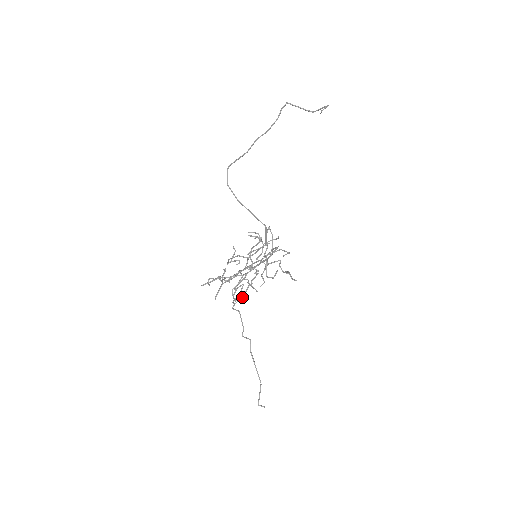
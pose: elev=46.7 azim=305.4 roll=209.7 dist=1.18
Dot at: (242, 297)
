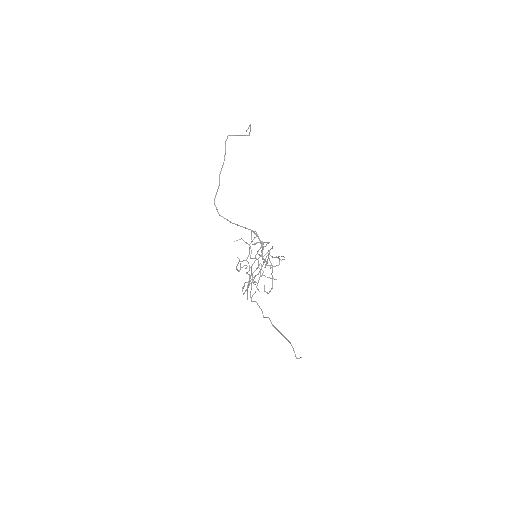
Dot at: (272, 288)
